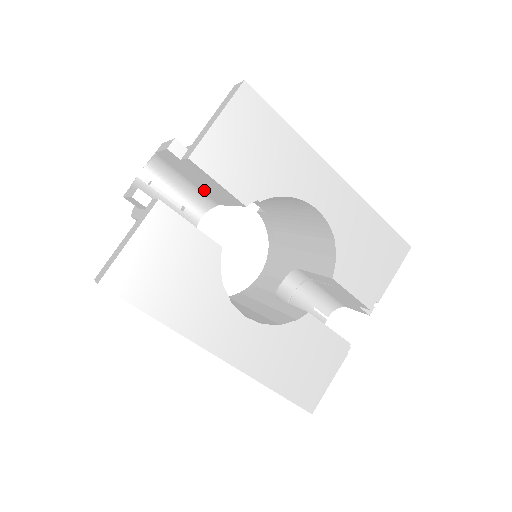
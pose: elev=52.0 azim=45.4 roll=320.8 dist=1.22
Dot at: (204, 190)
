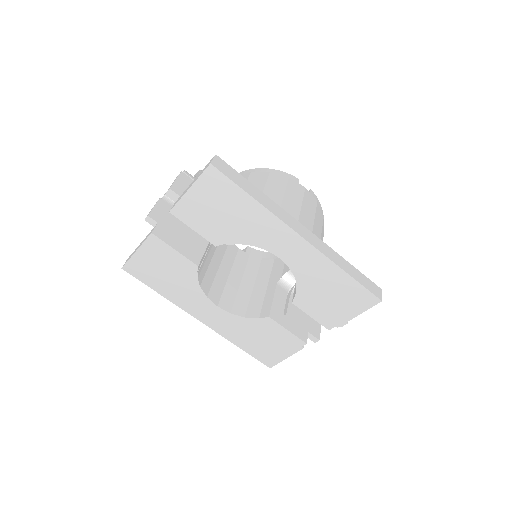
Dot at: occluded
